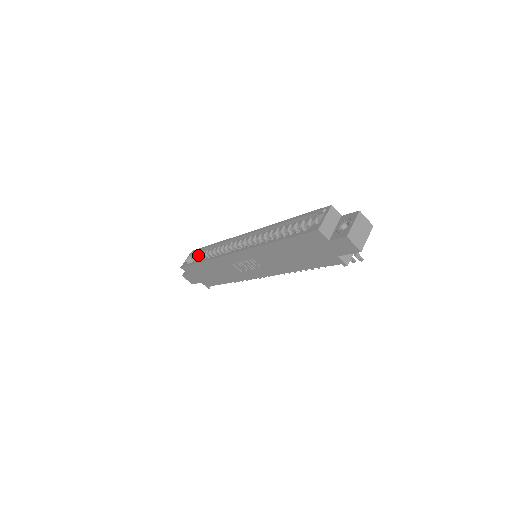
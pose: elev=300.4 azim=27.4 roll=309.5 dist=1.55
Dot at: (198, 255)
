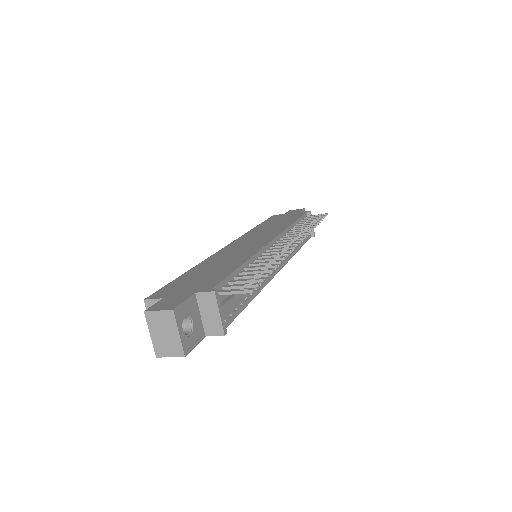
Dot at: occluded
